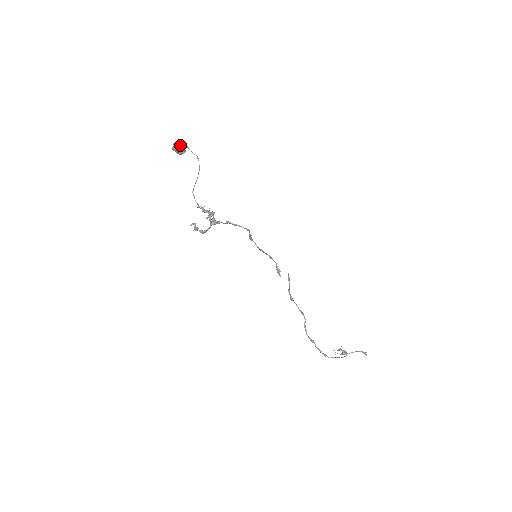
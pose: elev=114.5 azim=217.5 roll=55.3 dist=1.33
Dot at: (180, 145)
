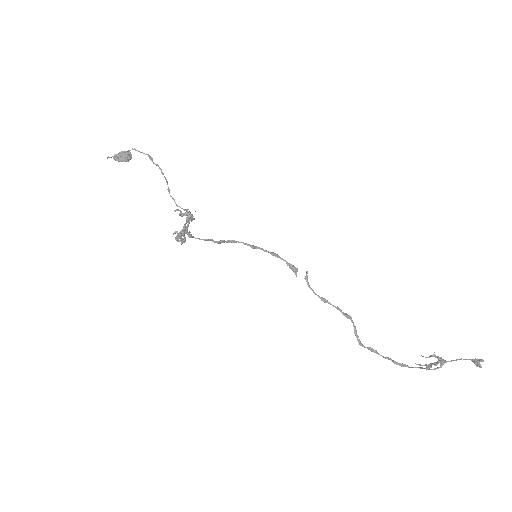
Dot at: (120, 153)
